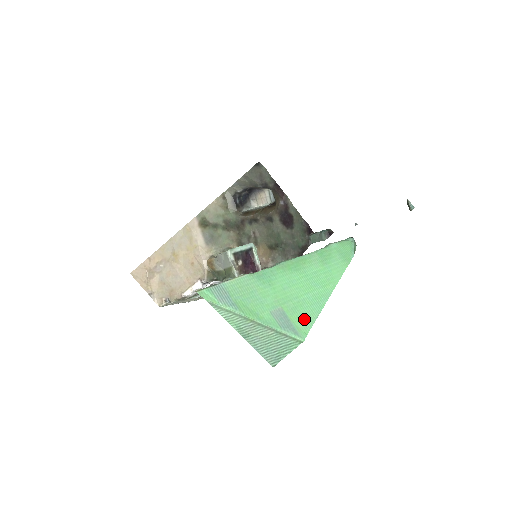
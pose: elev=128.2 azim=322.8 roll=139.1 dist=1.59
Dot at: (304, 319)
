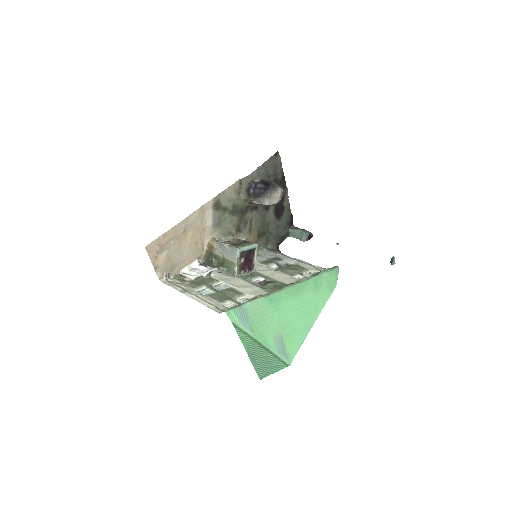
Dot at: (294, 345)
